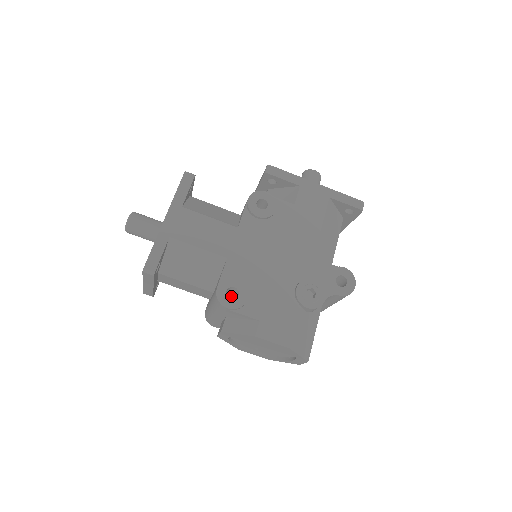
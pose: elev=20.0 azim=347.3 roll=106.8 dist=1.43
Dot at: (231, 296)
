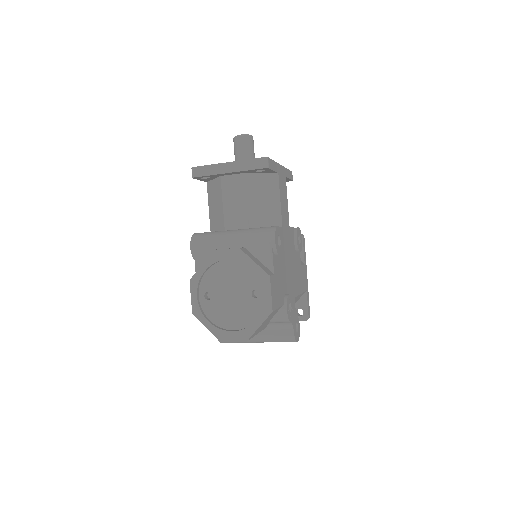
Dot at: occluded
